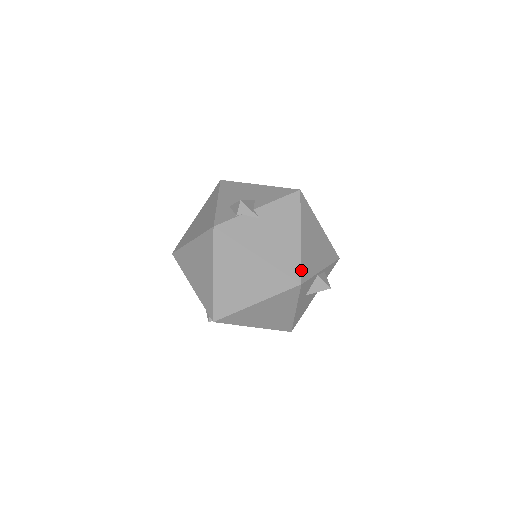
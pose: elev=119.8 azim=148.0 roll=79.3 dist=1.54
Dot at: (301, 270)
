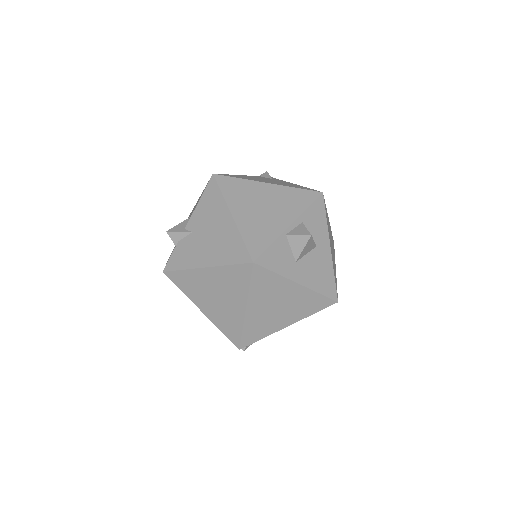
Dot at: (247, 248)
